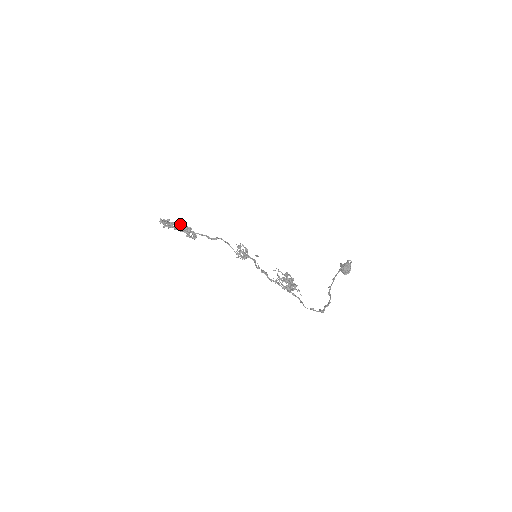
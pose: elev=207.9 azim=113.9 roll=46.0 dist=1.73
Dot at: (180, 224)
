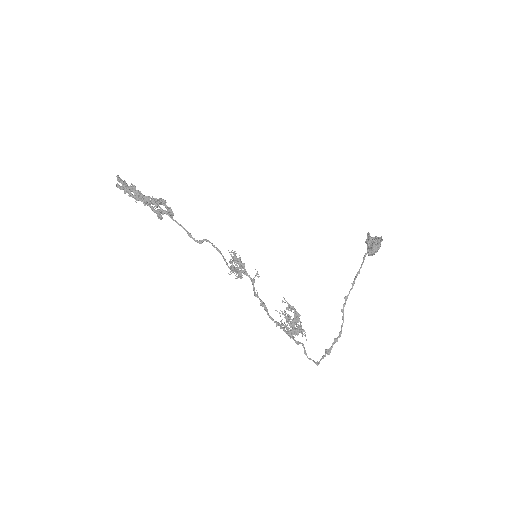
Dot at: (148, 202)
